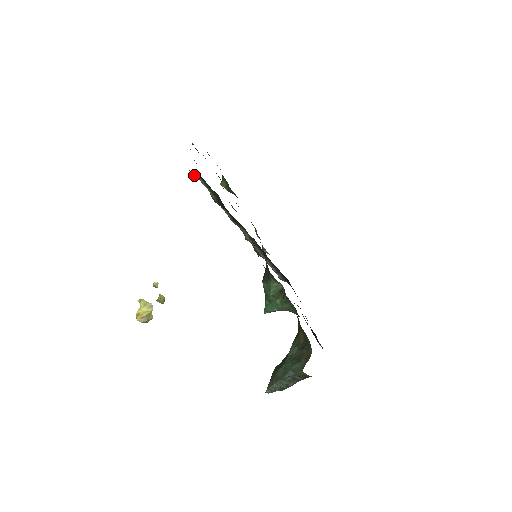
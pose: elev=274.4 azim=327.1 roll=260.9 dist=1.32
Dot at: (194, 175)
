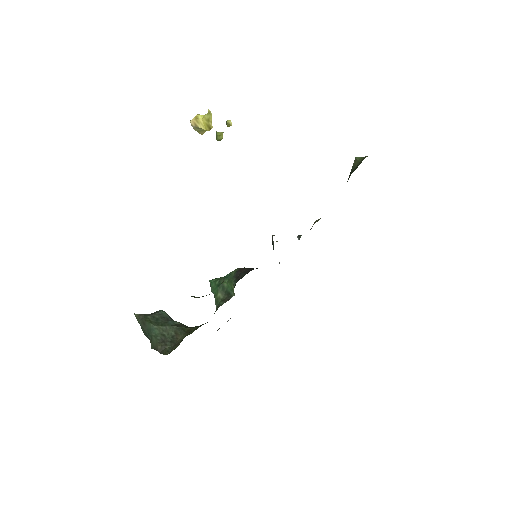
Dot at: occluded
